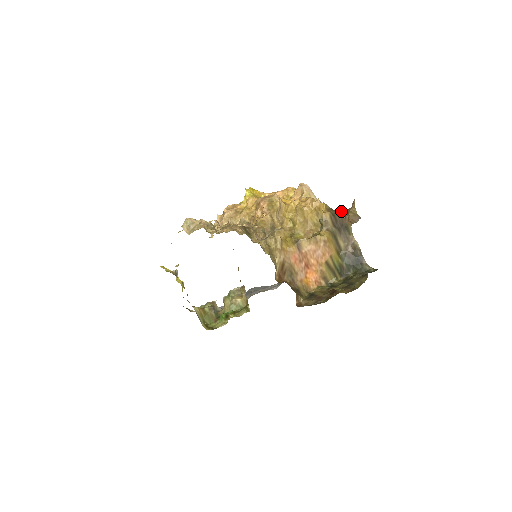
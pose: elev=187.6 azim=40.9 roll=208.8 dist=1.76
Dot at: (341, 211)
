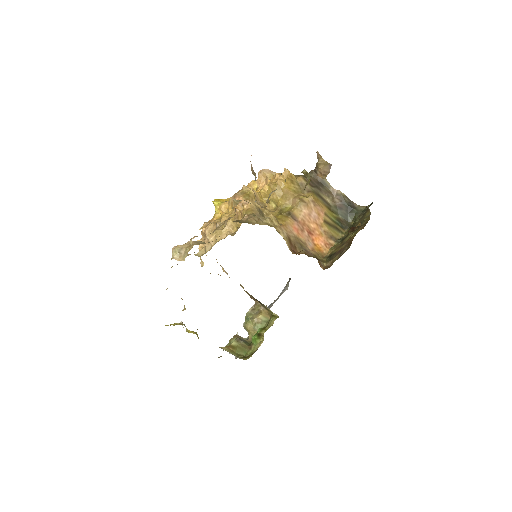
Dot at: (310, 171)
